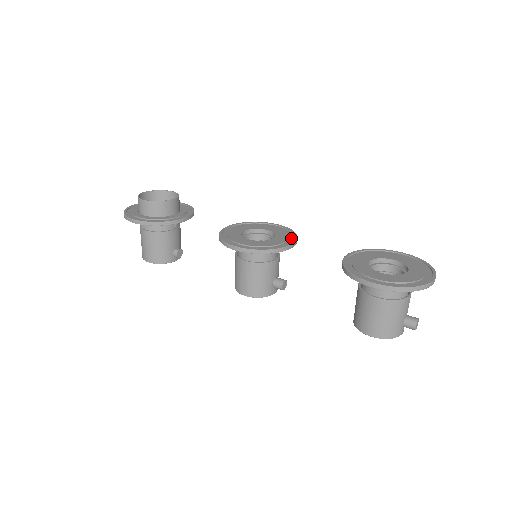
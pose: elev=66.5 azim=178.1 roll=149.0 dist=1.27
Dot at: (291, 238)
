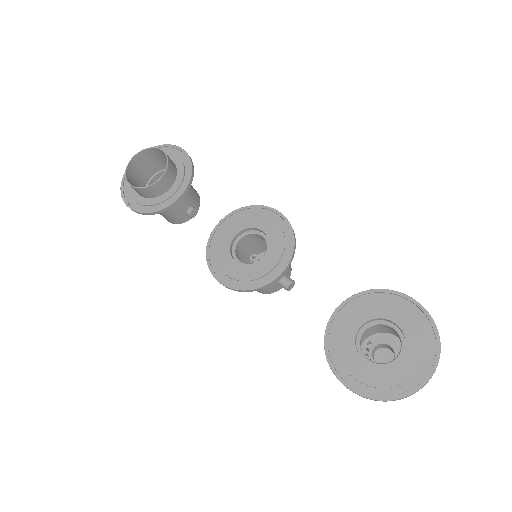
Dot at: (285, 254)
